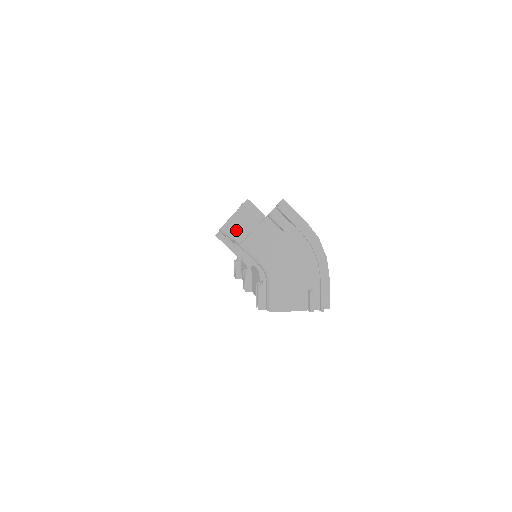
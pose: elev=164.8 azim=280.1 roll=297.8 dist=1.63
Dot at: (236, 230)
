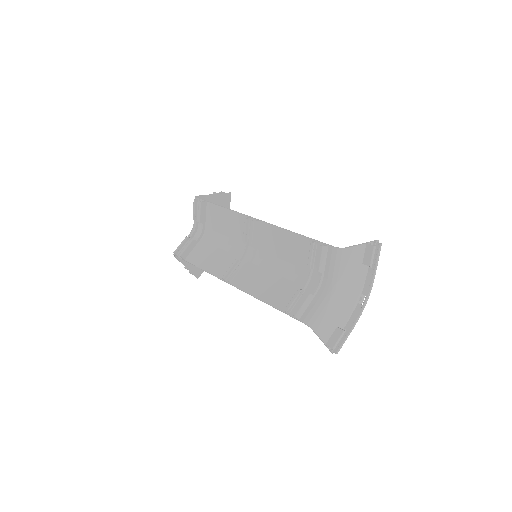
Dot at: occluded
